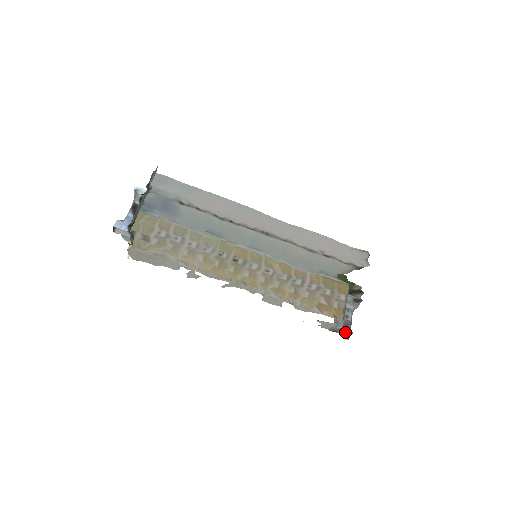
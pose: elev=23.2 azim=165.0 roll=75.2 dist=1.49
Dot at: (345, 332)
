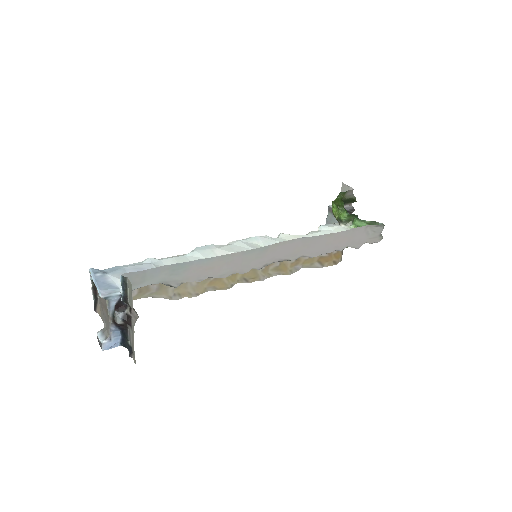
Dot at: occluded
